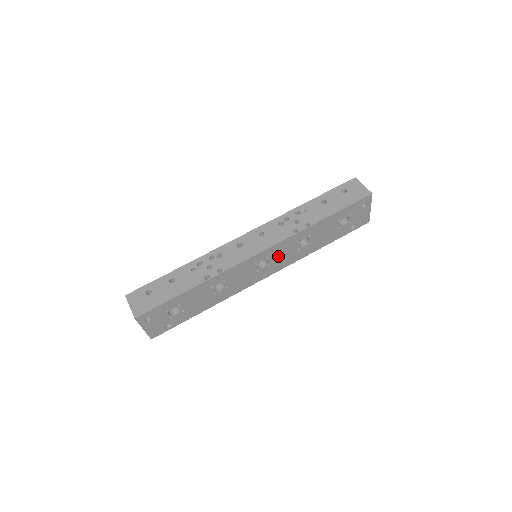
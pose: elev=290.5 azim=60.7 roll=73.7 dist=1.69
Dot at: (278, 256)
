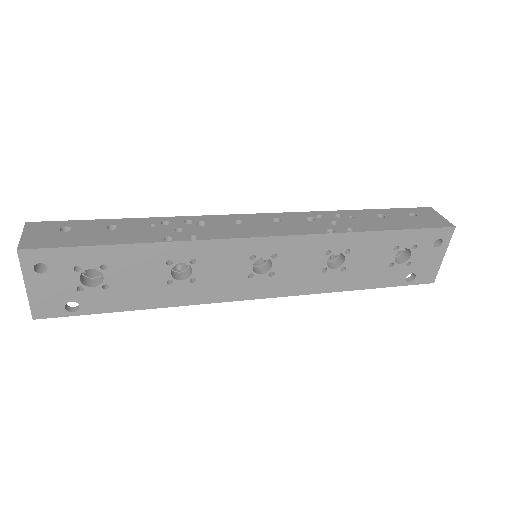
Dot at: (290, 264)
